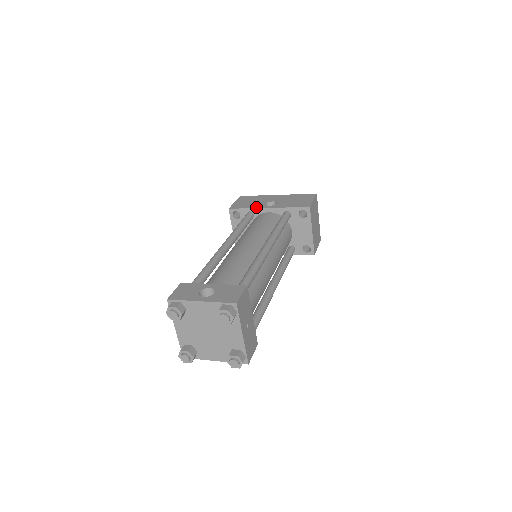
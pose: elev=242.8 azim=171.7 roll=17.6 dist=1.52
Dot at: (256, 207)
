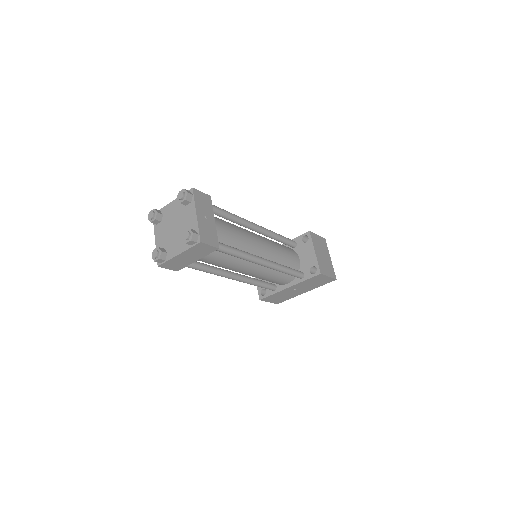
Dot at: occluded
